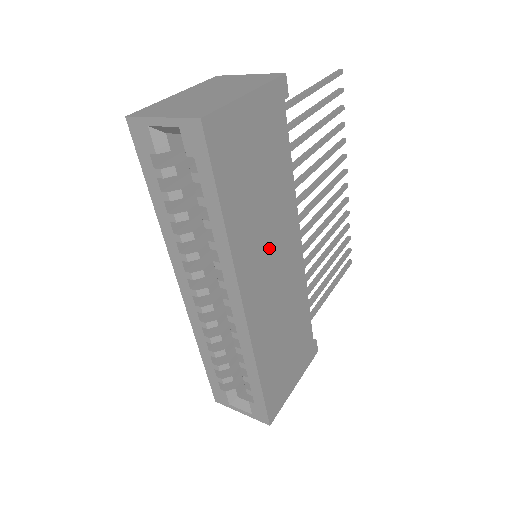
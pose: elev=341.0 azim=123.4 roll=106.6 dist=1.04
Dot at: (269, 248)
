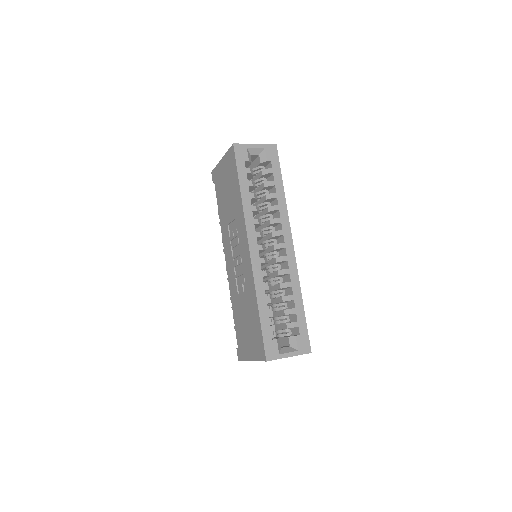
Dot at: occluded
